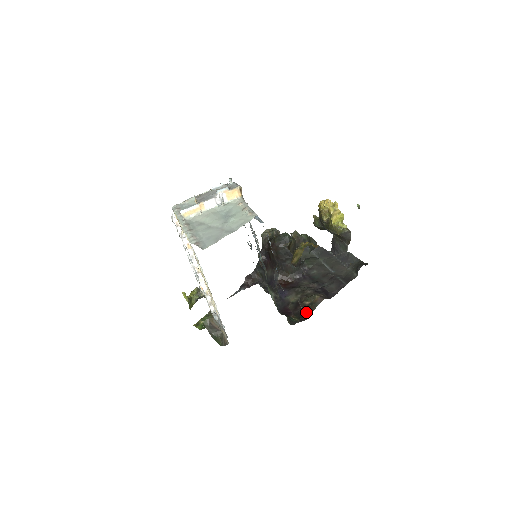
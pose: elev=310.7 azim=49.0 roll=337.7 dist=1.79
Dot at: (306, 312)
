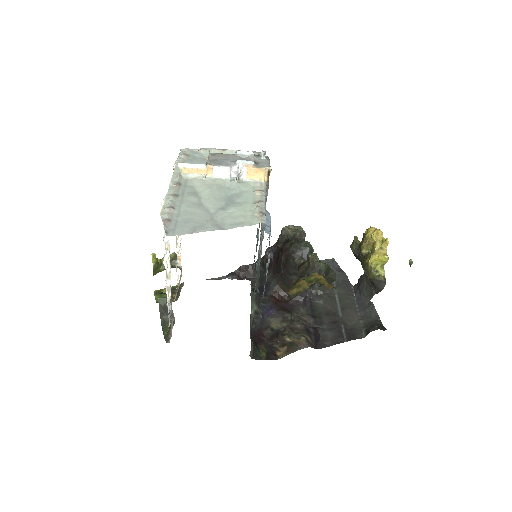
Dot at: (280, 350)
